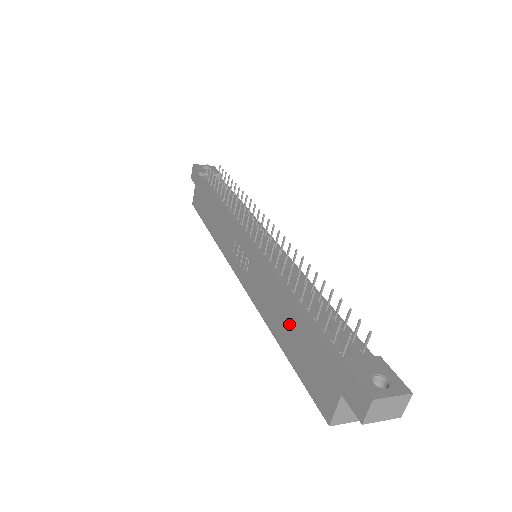
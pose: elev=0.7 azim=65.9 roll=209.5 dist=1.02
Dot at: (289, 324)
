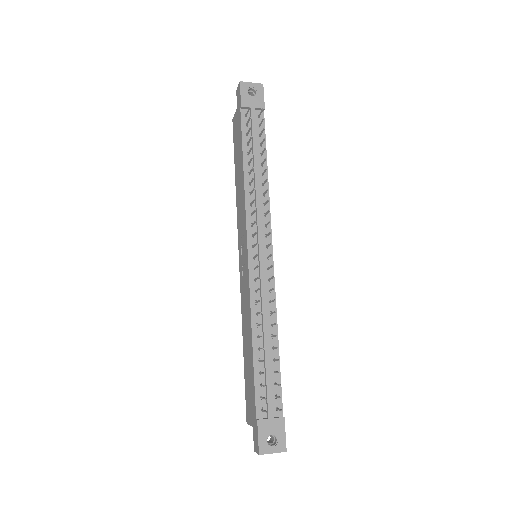
Dot at: (248, 353)
